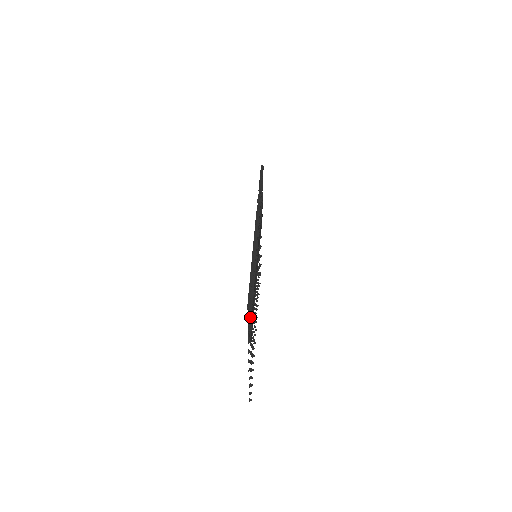
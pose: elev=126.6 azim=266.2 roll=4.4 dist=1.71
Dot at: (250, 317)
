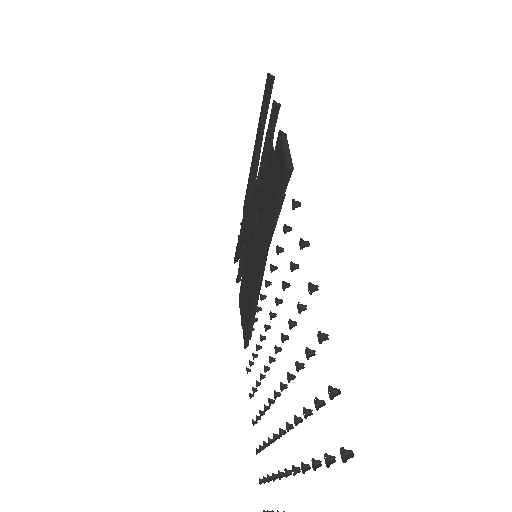
Dot at: (276, 106)
